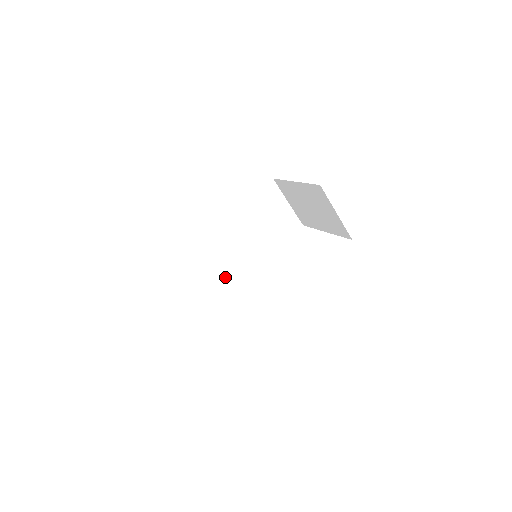
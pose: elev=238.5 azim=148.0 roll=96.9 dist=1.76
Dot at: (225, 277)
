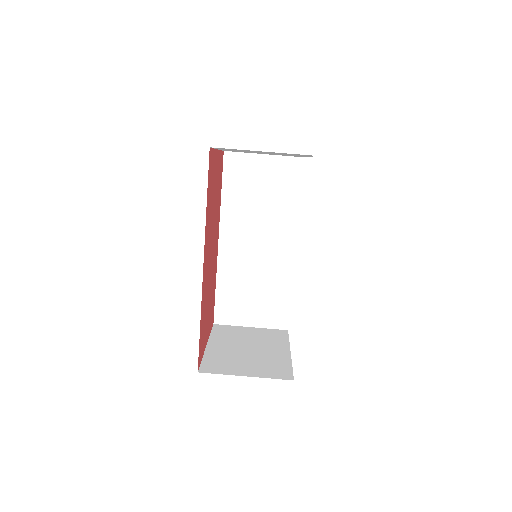
Dot at: (274, 281)
